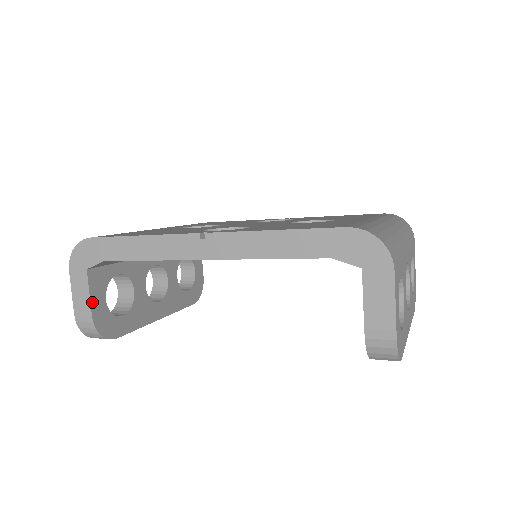
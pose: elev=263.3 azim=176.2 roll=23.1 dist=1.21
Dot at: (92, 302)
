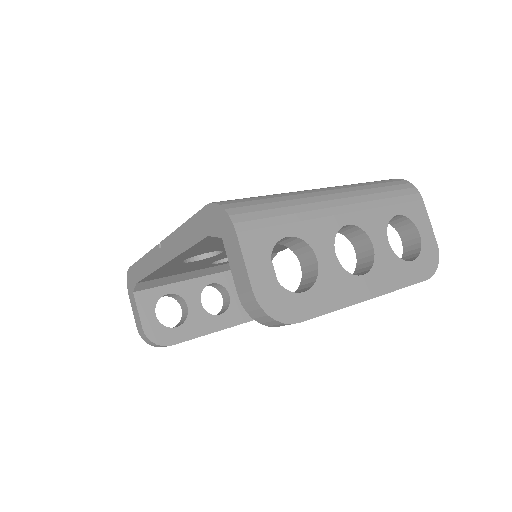
Dot at: (141, 317)
